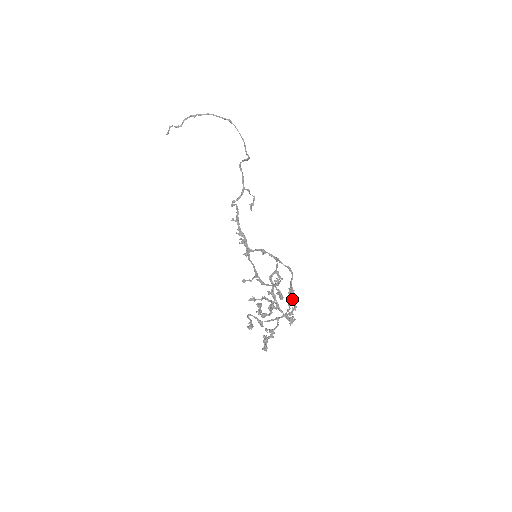
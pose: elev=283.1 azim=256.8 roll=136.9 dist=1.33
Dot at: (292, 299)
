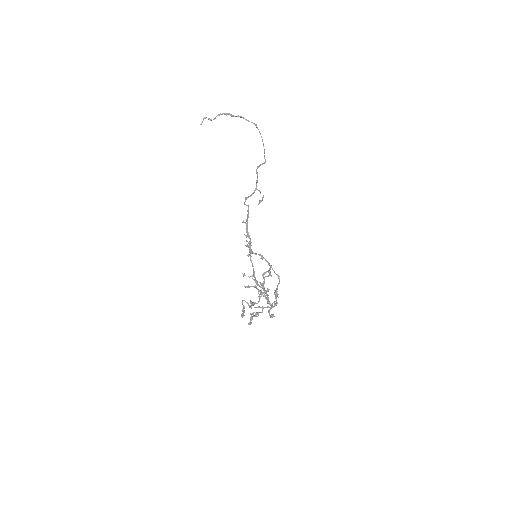
Dot at: (276, 298)
